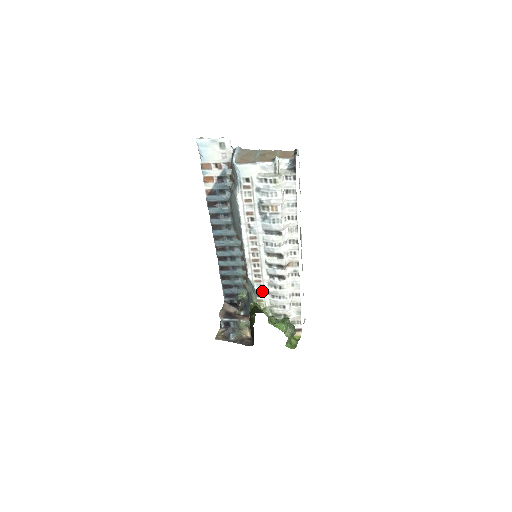
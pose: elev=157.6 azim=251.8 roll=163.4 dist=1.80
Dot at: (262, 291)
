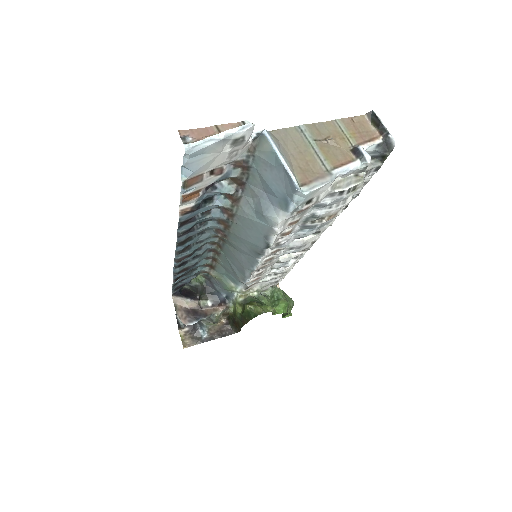
Dot at: (255, 283)
